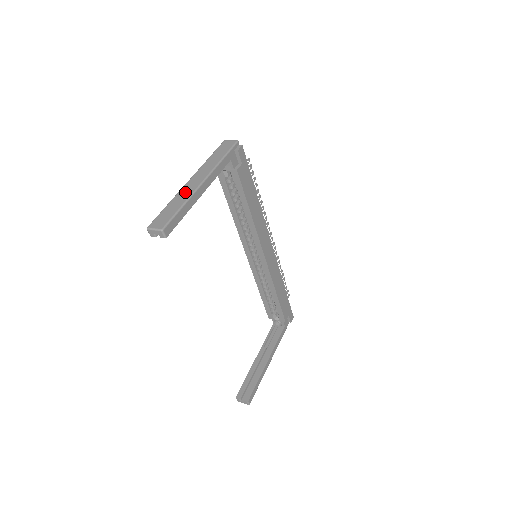
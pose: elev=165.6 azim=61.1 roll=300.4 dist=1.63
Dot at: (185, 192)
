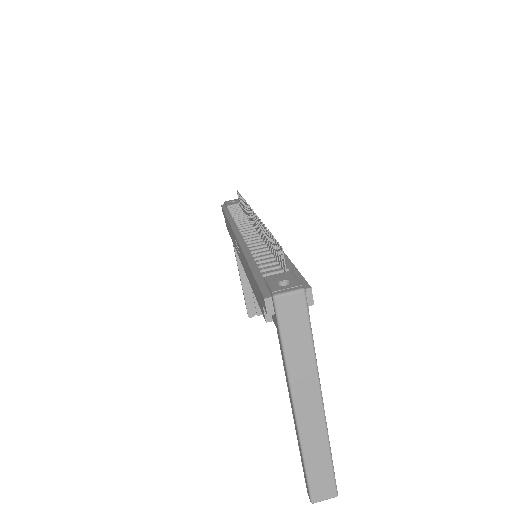
Dot at: (313, 435)
